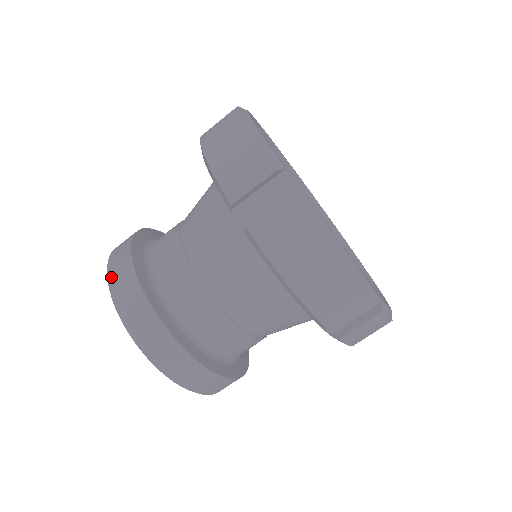
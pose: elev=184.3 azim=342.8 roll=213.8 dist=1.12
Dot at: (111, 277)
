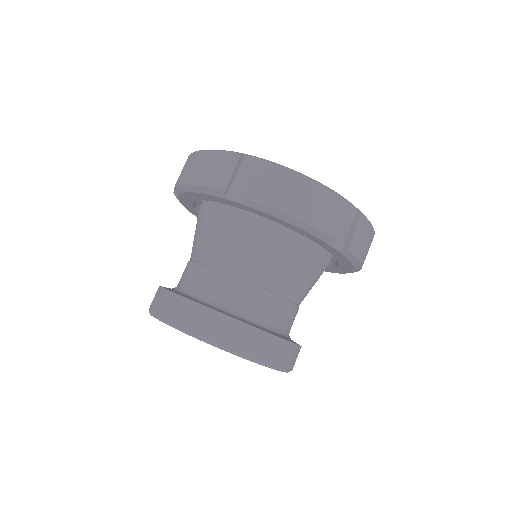
Dot at: (161, 314)
